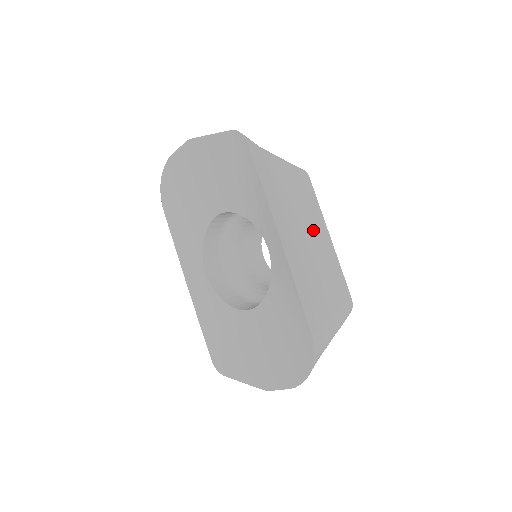
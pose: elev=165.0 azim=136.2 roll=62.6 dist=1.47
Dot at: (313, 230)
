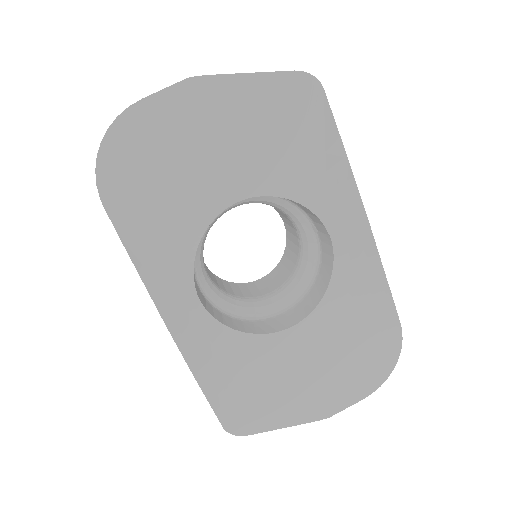
Dot at: occluded
